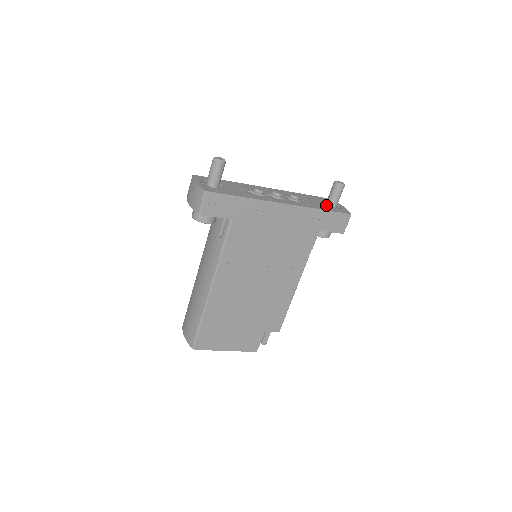
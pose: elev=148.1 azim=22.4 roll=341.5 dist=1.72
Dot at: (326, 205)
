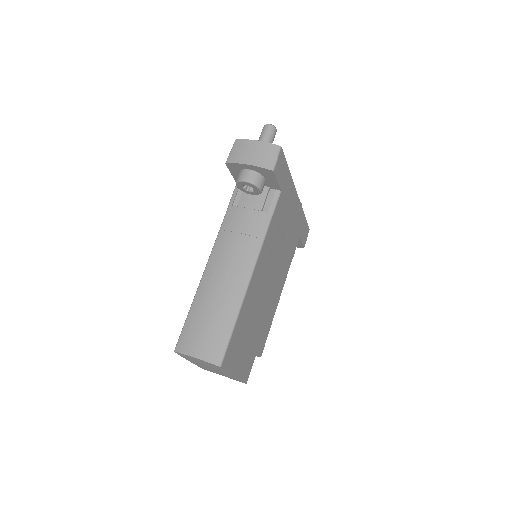
Dot at: occluded
